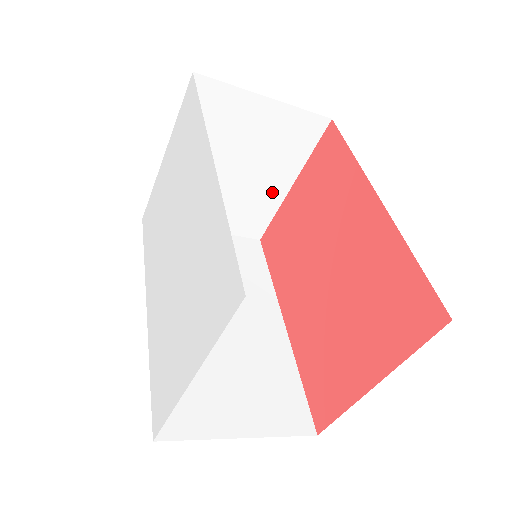
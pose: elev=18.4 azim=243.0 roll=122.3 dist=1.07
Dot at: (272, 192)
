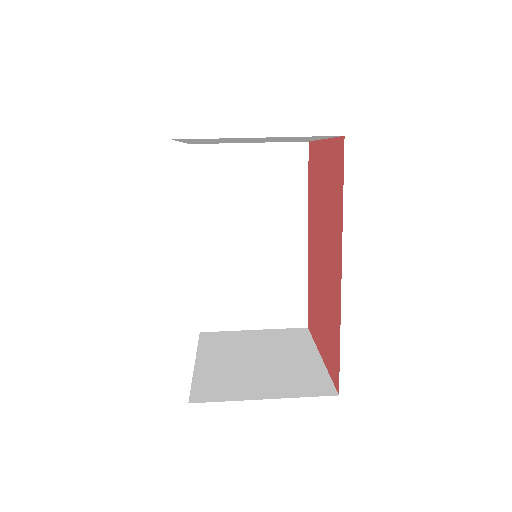
Dot at: occluded
